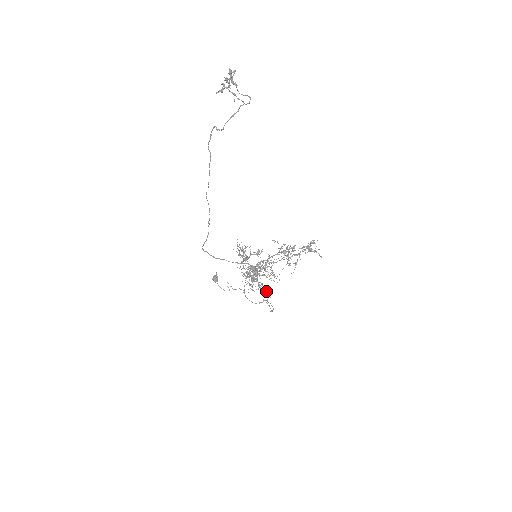
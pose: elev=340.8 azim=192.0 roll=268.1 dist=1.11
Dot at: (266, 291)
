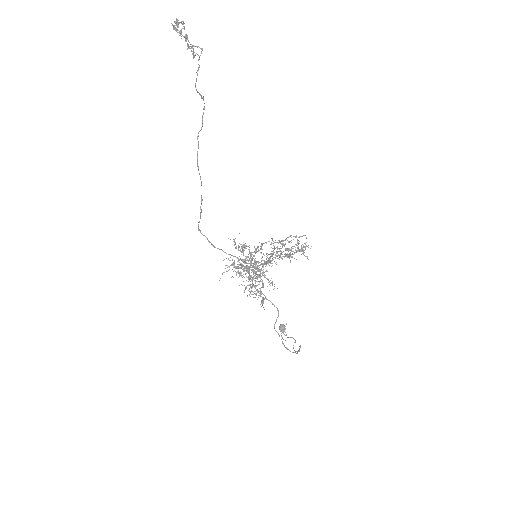
Dot at: (263, 302)
